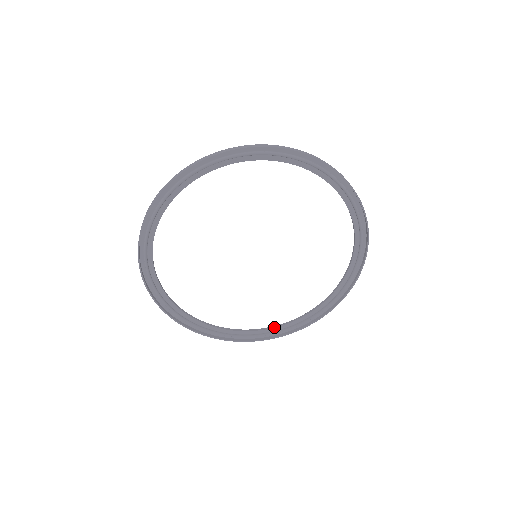
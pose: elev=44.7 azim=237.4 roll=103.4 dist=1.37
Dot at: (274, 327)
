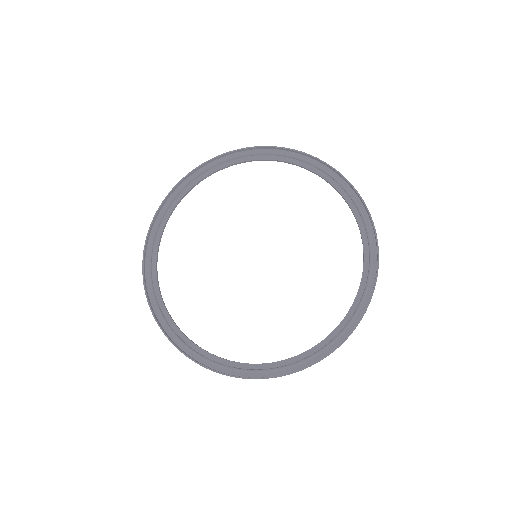
Dot at: occluded
